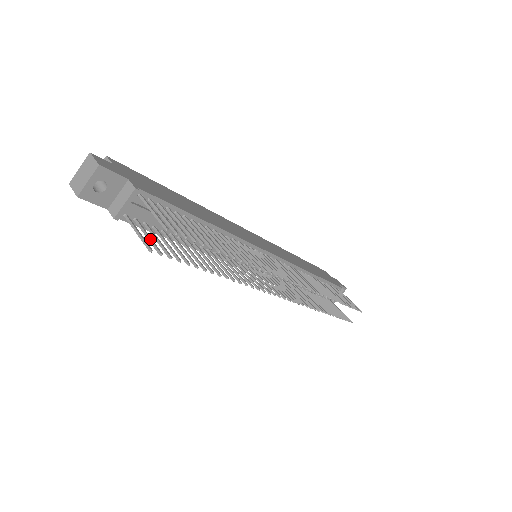
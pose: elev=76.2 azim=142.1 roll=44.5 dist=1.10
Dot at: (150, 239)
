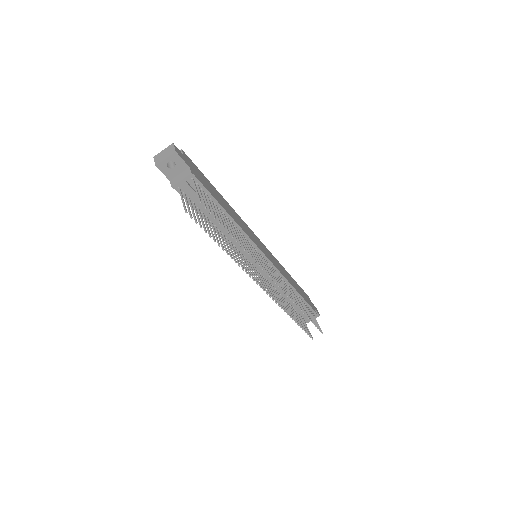
Dot at: (188, 207)
